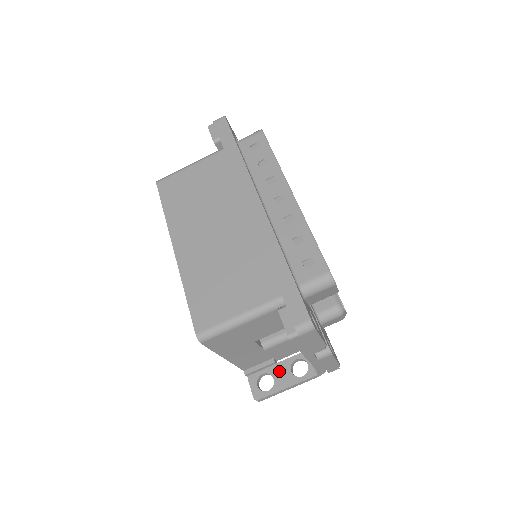
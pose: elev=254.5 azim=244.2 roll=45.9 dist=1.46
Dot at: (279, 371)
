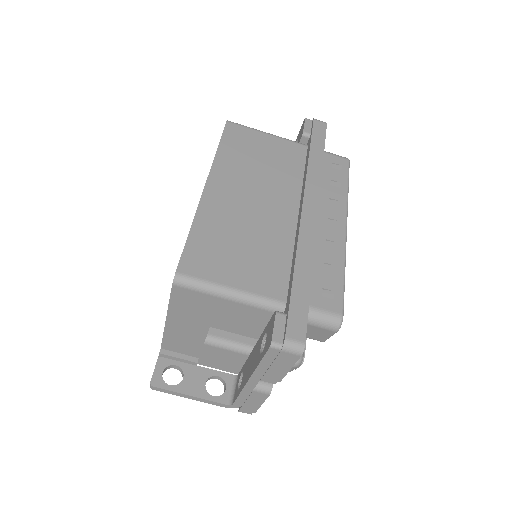
Dot at: (194, 374)
